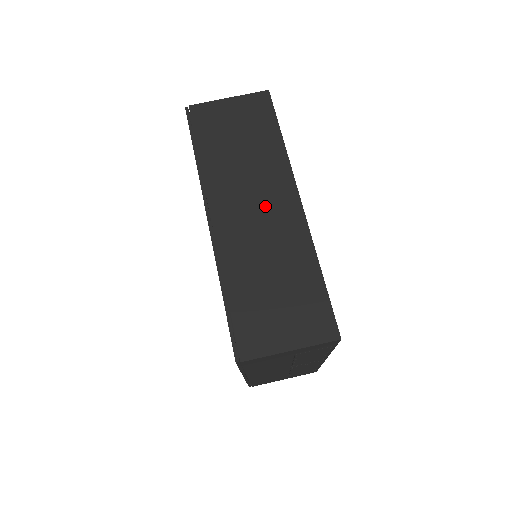
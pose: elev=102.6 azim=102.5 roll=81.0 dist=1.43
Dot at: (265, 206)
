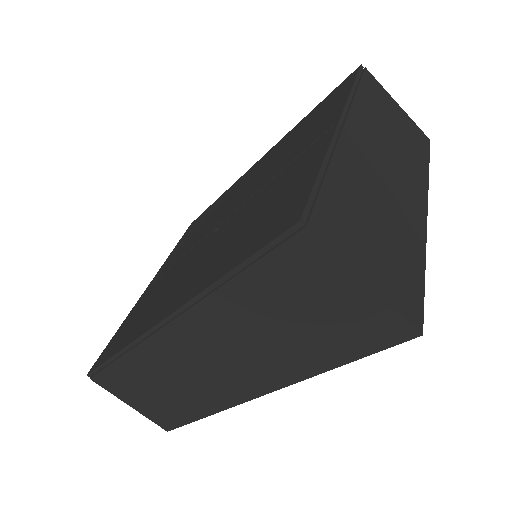
Dot at: (225, 369)
